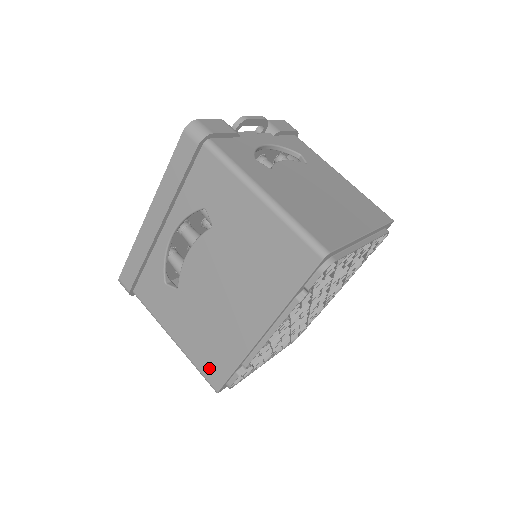
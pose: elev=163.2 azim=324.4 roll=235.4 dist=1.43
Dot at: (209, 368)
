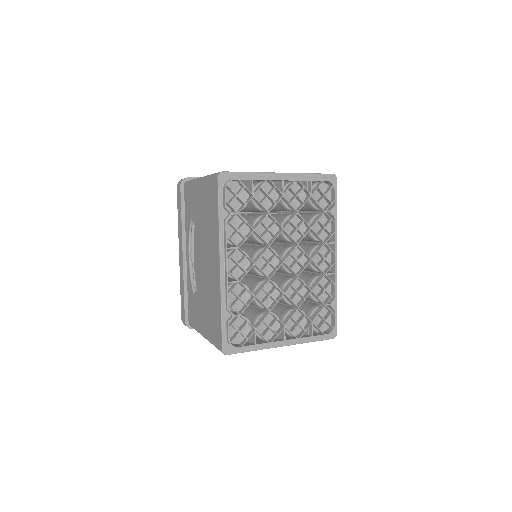
Dot at: (215, 334)
